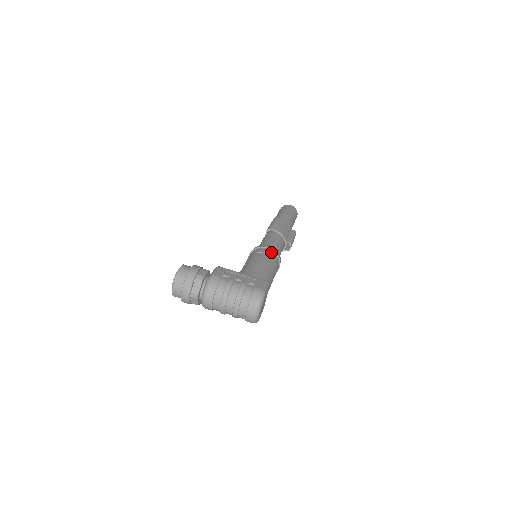
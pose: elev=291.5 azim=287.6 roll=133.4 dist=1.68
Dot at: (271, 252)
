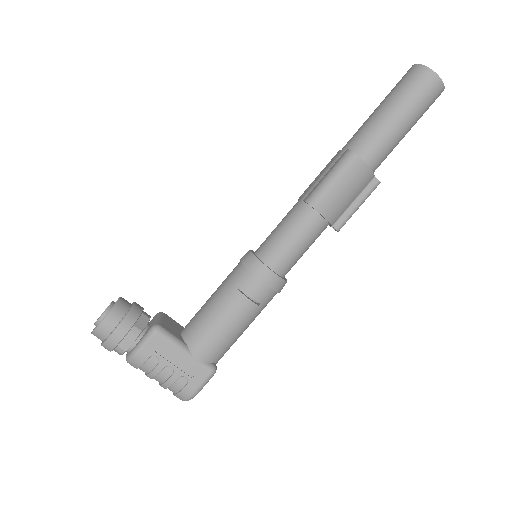
Dot at: (264, 292)
